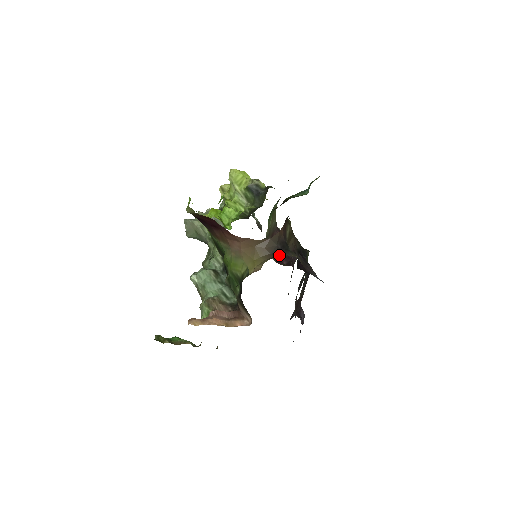
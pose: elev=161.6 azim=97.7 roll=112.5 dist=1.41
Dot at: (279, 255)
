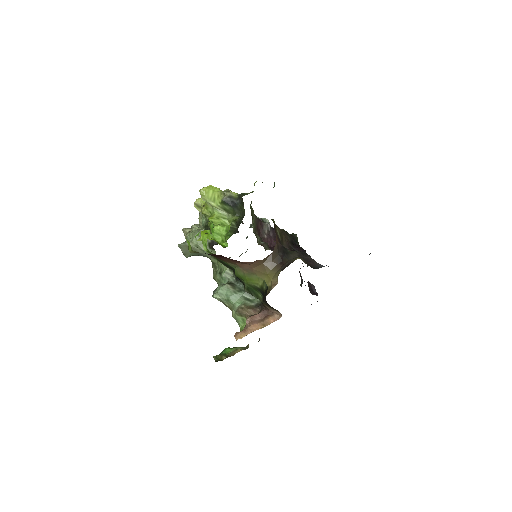
Dot at: (285, 263)
